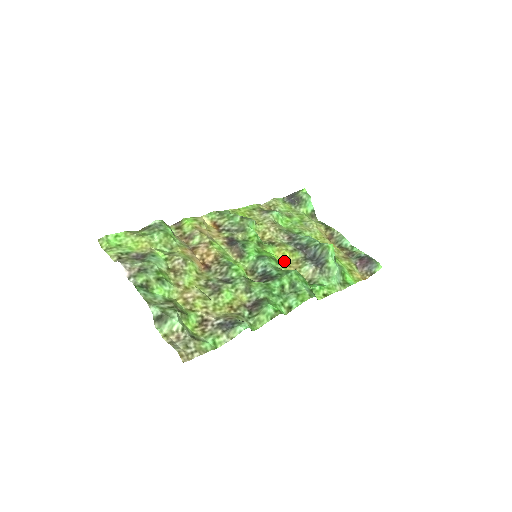
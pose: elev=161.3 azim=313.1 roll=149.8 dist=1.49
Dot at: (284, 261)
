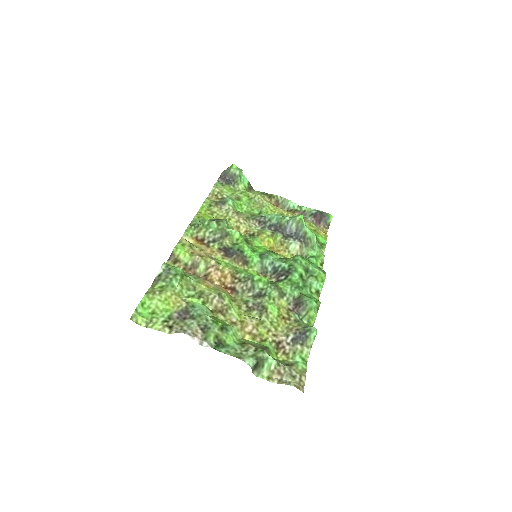
Dot at: (272, 248)
